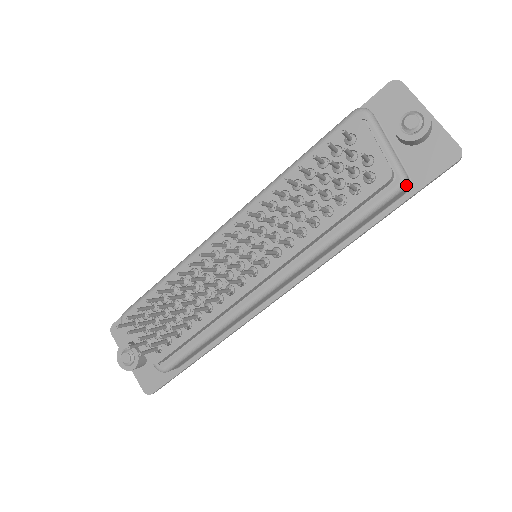
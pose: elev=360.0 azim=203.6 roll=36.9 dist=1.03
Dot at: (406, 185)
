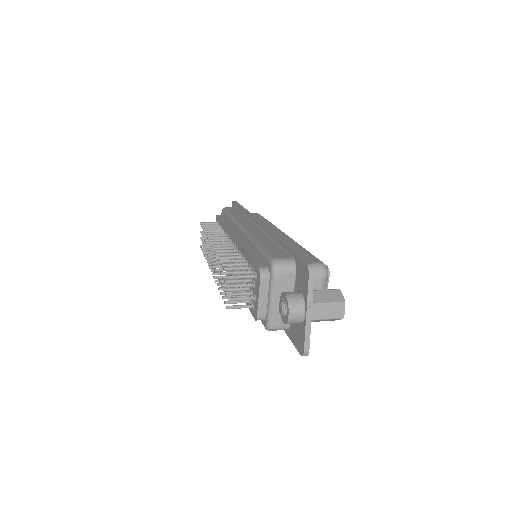
Dot at: (270, 330)
